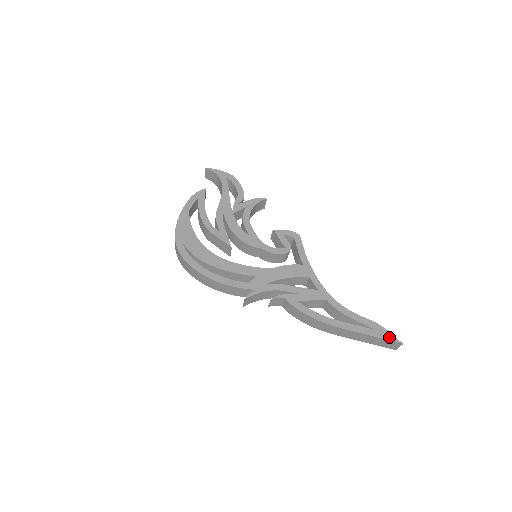
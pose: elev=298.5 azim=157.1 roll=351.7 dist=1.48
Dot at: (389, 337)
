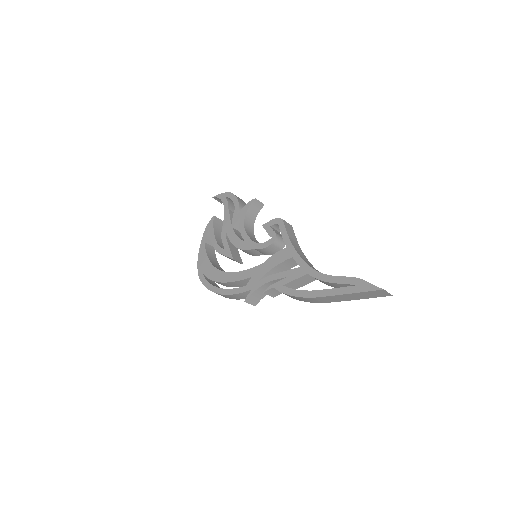
Dot at: (368, 288)
